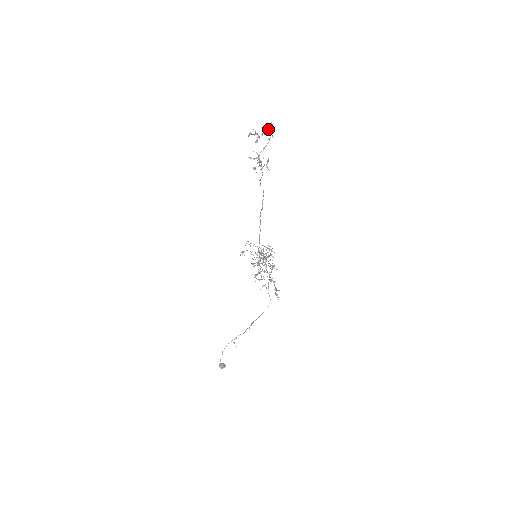
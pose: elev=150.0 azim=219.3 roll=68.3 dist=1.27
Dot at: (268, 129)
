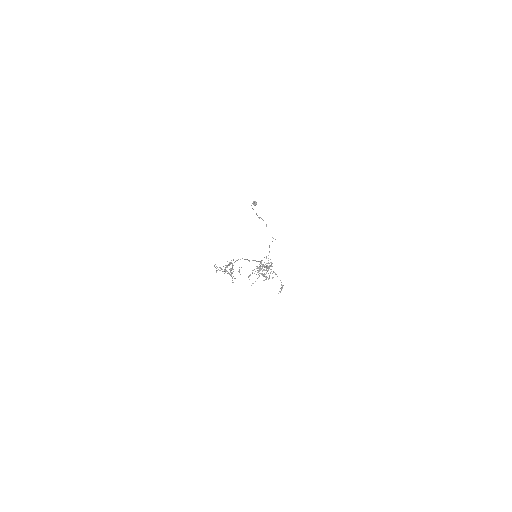
Dot at: occluded
